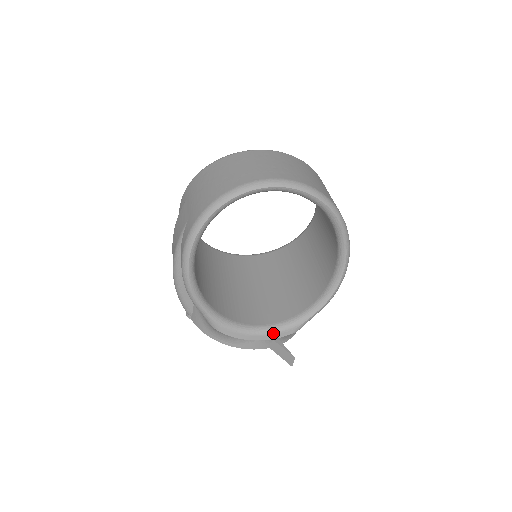
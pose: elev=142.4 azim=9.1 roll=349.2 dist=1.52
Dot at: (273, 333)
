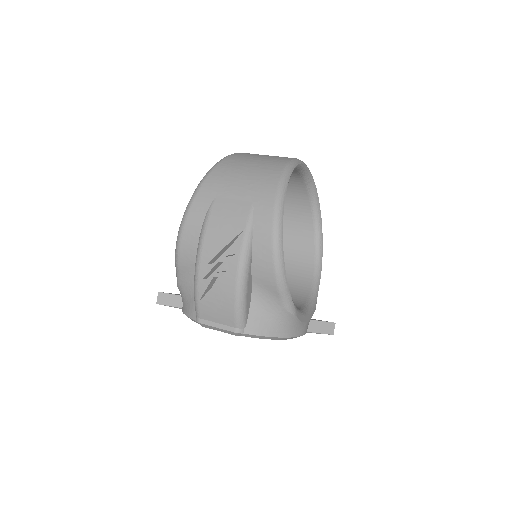
Dot at: (310, 311)
